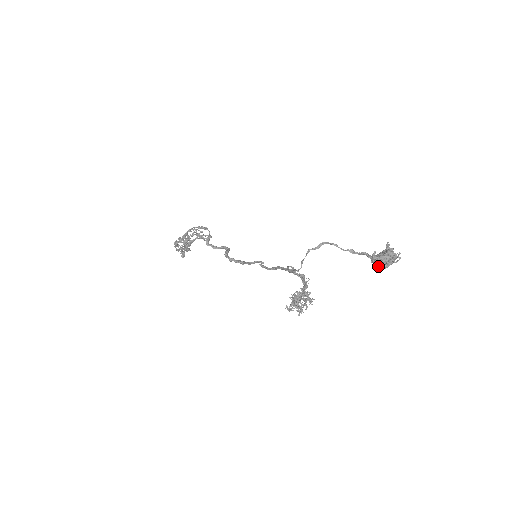
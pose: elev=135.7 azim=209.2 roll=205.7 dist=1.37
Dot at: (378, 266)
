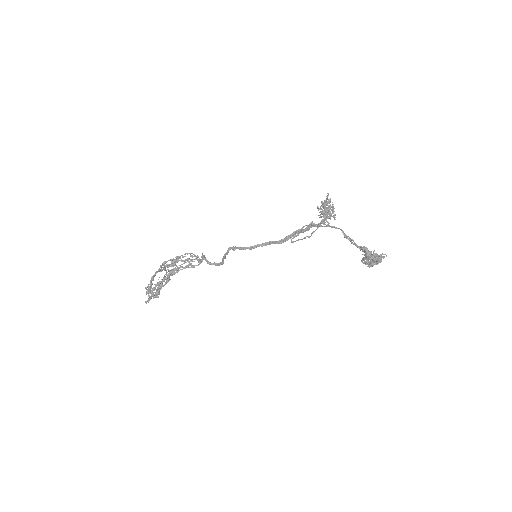
Dot at: (370, 255)
